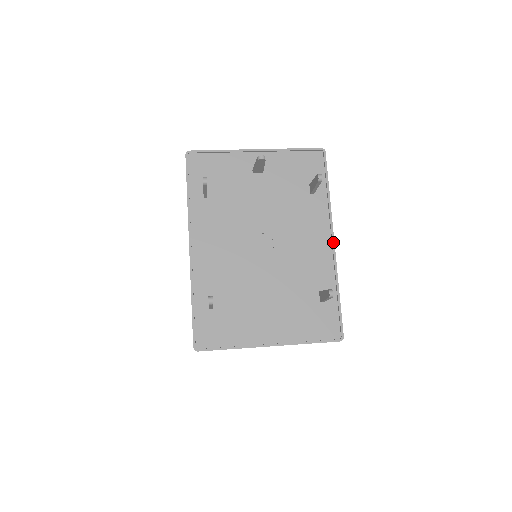
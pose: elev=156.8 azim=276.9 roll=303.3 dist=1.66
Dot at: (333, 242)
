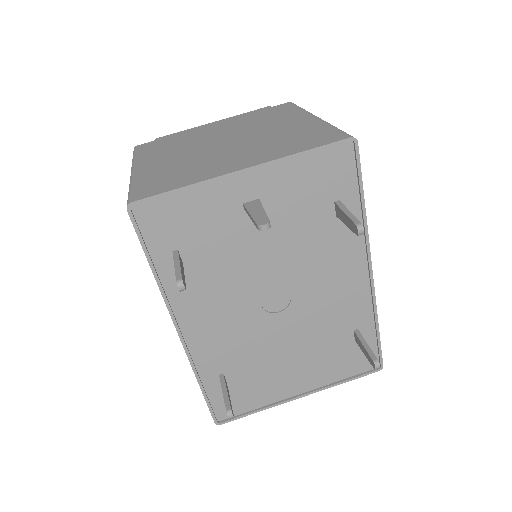
Dot at: (371, 273)
